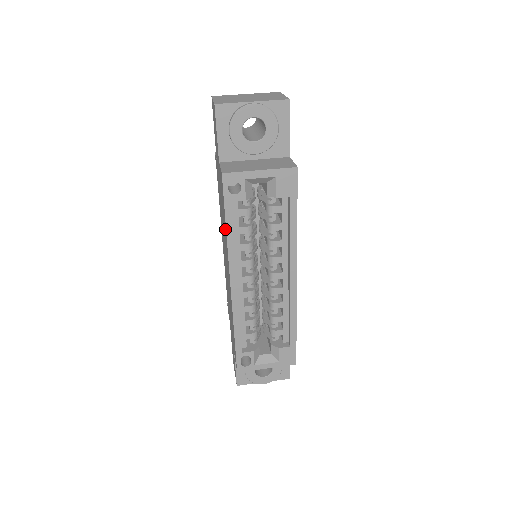
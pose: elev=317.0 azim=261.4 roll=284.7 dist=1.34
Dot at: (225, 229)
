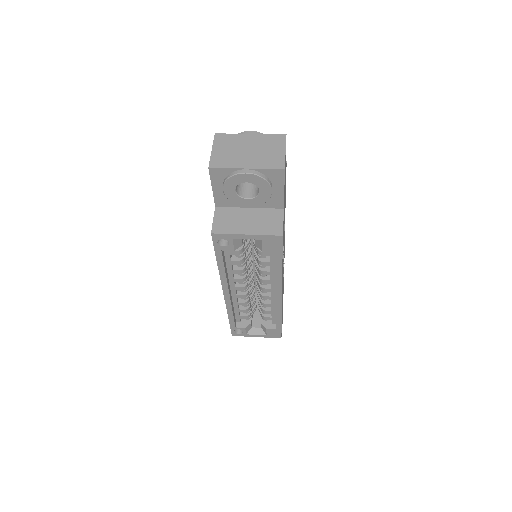
Dot at: occluded
